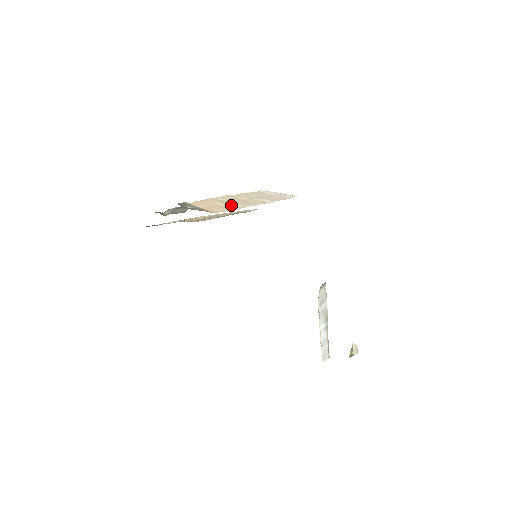
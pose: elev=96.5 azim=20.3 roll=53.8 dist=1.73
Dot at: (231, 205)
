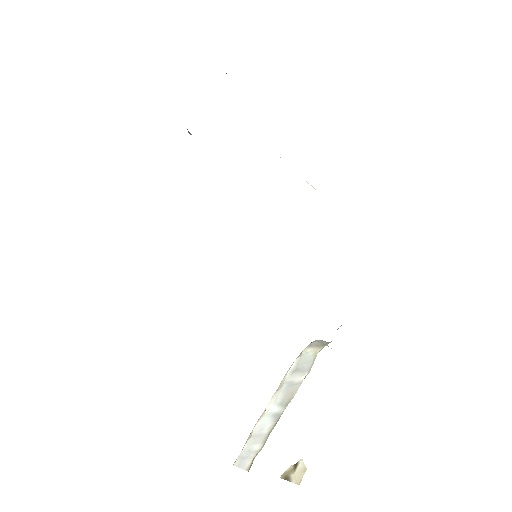
Dot at: occluded
